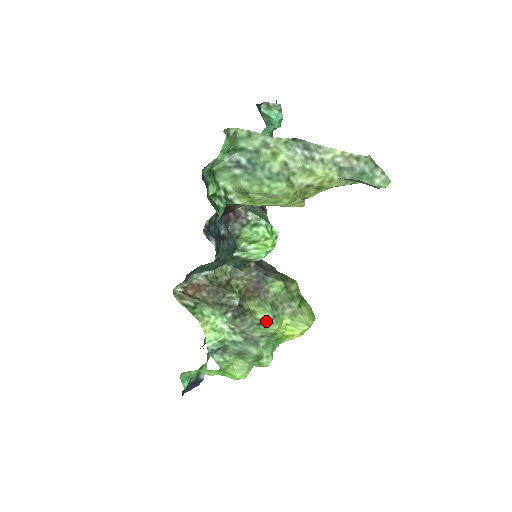
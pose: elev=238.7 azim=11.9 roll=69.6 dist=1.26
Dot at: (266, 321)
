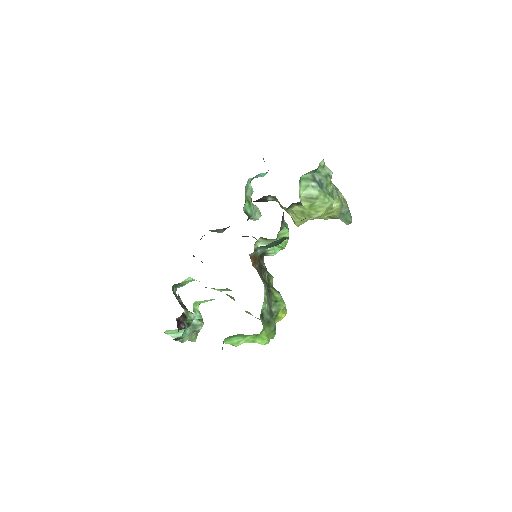
Dot at: (280, 299)
